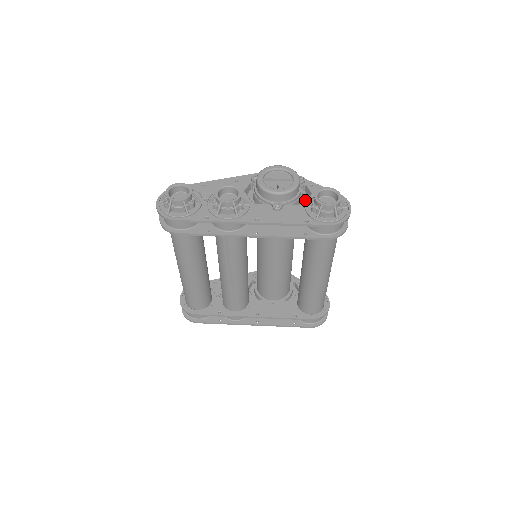
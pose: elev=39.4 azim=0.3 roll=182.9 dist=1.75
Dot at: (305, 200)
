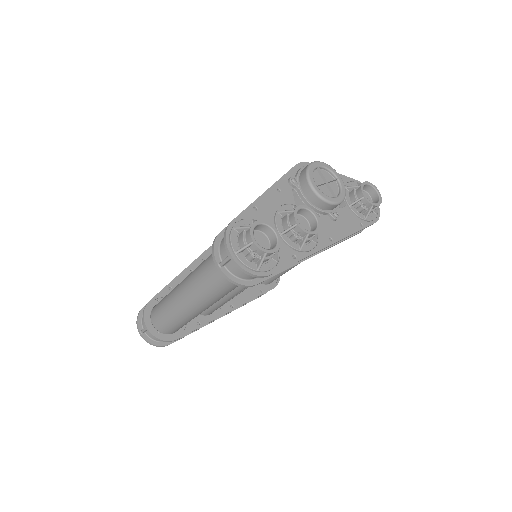
Dot at: occluded
